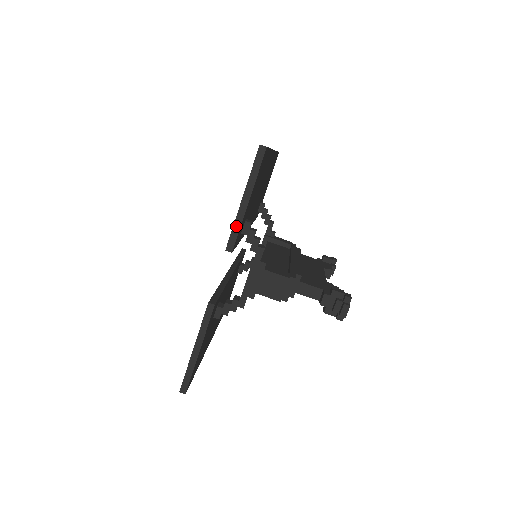
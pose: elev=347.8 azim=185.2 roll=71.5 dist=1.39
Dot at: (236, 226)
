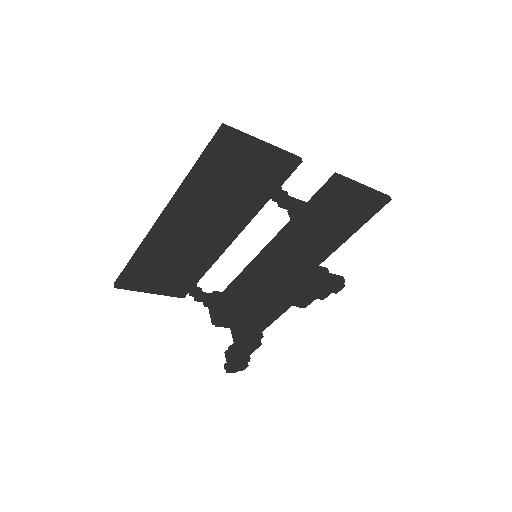
Dot at: (351, 180)
